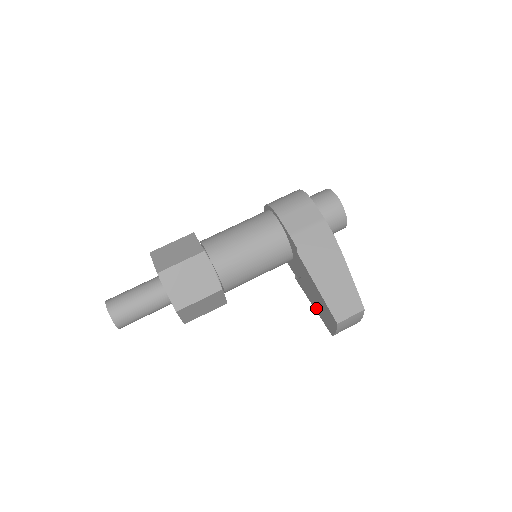
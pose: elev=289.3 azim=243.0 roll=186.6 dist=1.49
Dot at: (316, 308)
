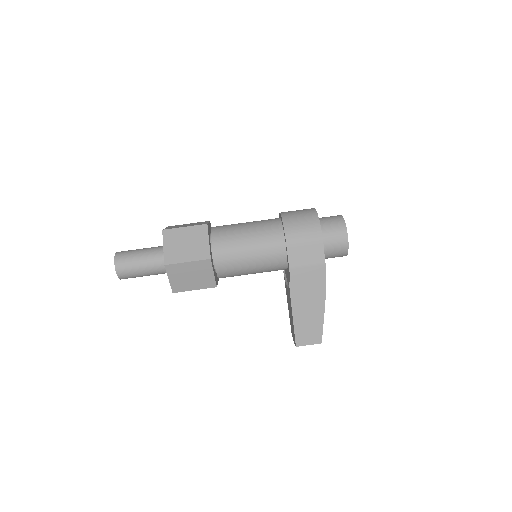
Dot at: occluded
